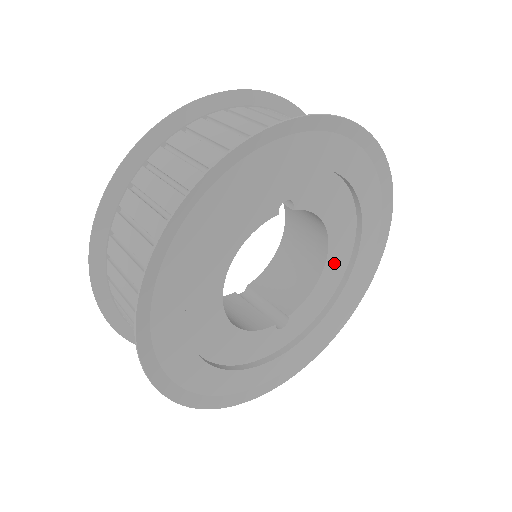
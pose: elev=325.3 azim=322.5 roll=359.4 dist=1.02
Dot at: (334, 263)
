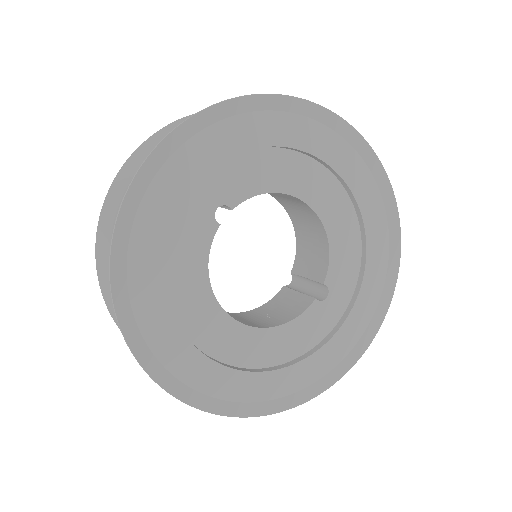
Dot at: (331, 210)
